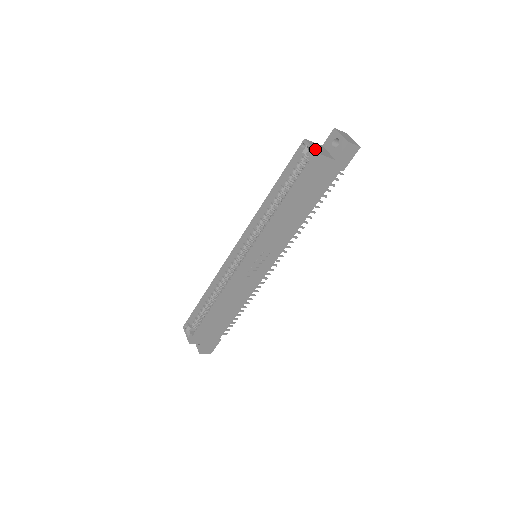
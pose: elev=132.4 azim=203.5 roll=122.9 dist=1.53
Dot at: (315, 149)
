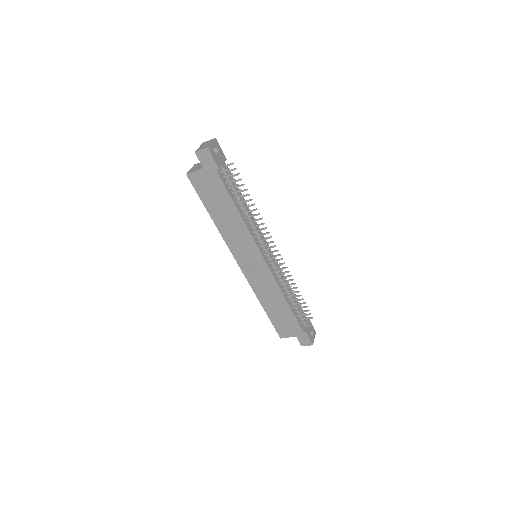
Dot at: (190, 171)
